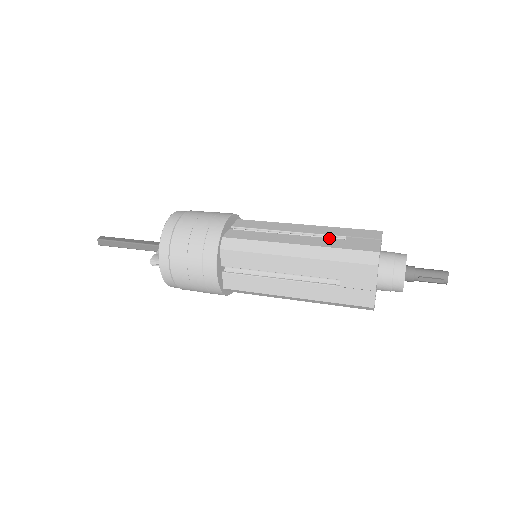
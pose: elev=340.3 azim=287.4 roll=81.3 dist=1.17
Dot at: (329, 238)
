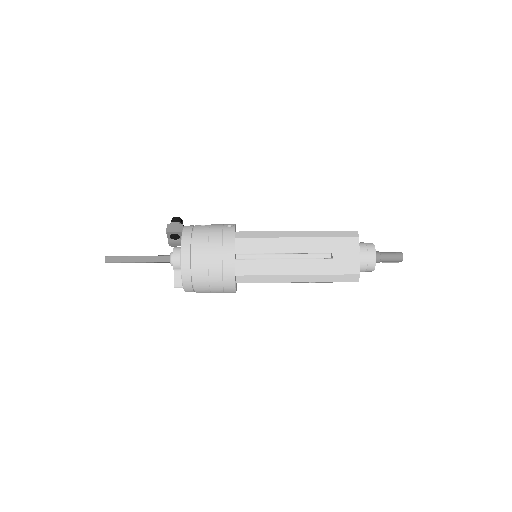
Dot at: (320, 259)
